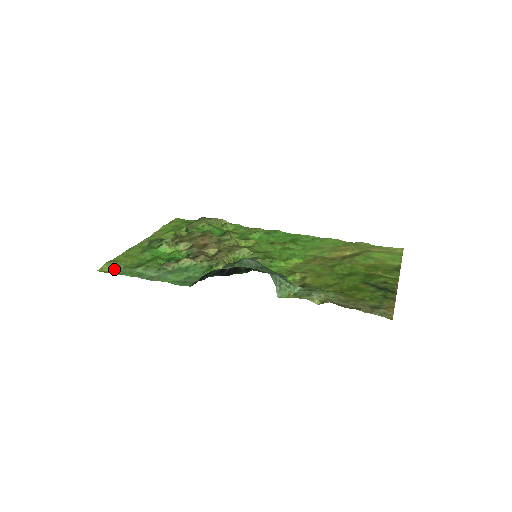
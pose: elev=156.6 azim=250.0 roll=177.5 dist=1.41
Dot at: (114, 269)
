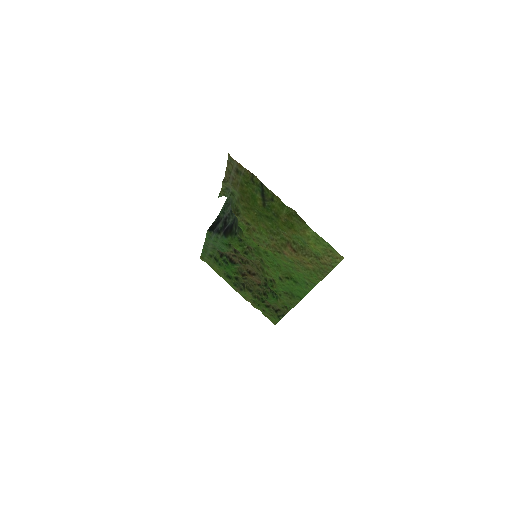
Dot at: (205, 259)
